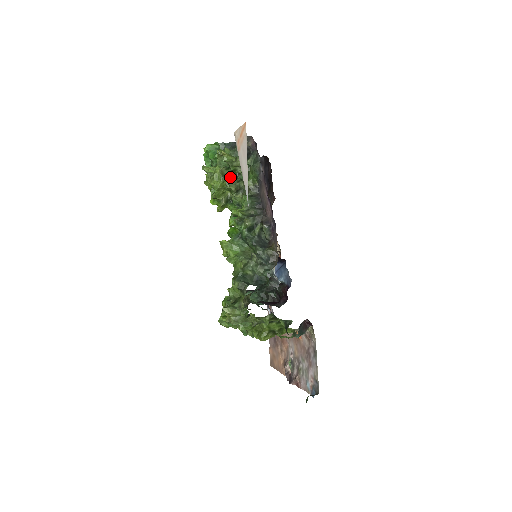
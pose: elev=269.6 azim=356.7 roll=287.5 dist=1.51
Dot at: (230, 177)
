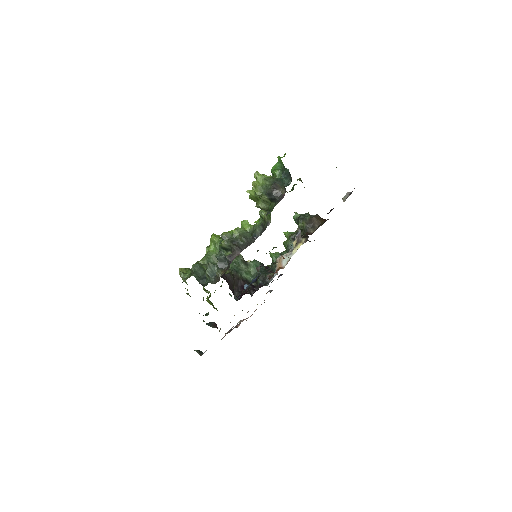
Dot at: occluded
